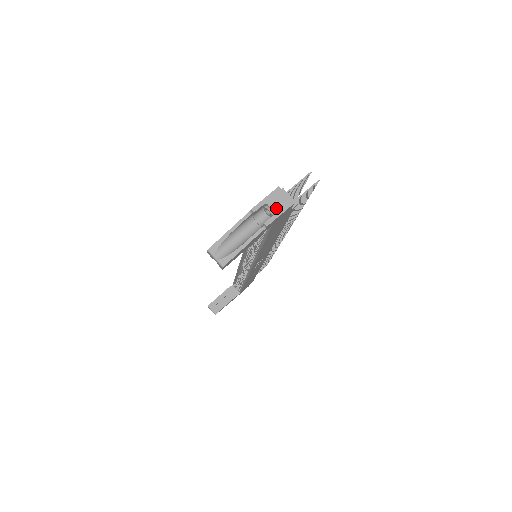
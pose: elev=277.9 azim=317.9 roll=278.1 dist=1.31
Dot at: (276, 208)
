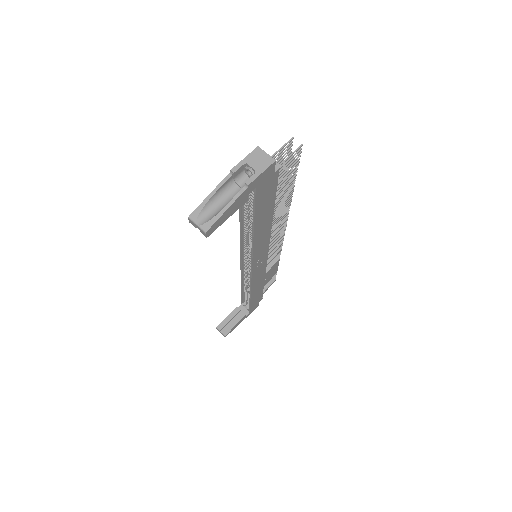
Dot at: (257, 167)
